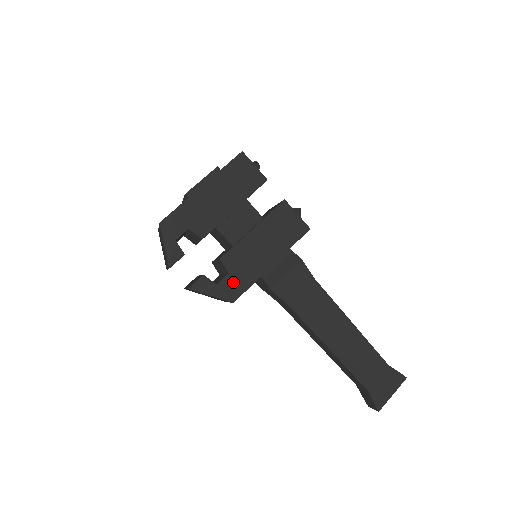
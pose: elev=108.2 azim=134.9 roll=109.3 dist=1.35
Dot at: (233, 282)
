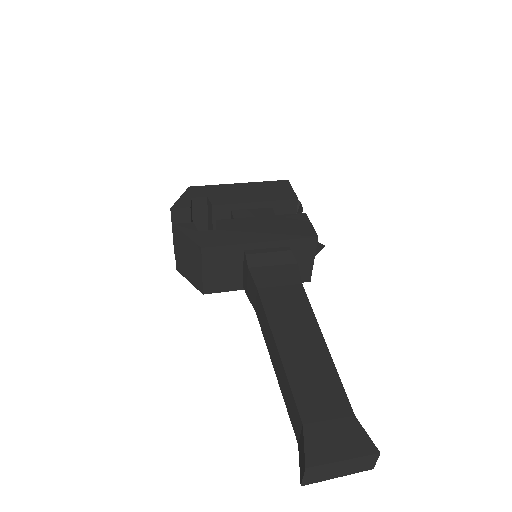
Dot at: (214, 236)
